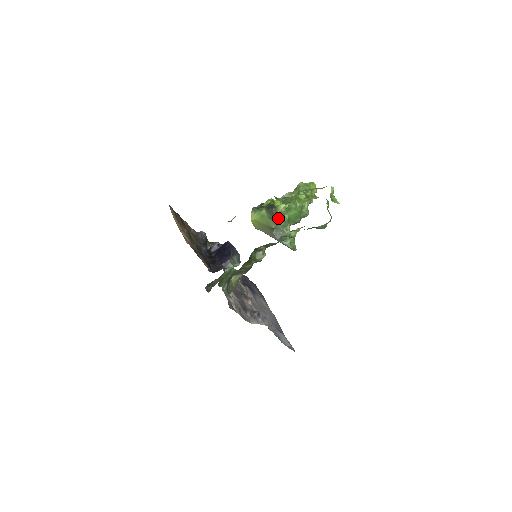
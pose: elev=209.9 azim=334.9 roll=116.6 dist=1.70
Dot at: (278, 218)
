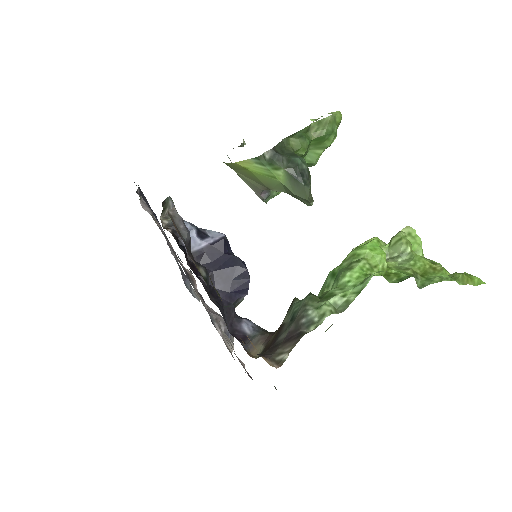
Dot at: (308, 203)
